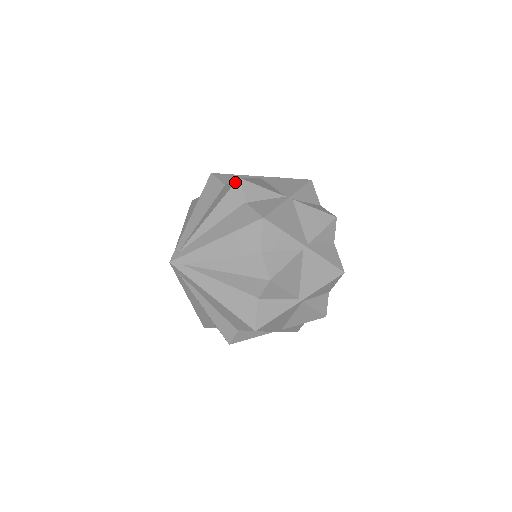
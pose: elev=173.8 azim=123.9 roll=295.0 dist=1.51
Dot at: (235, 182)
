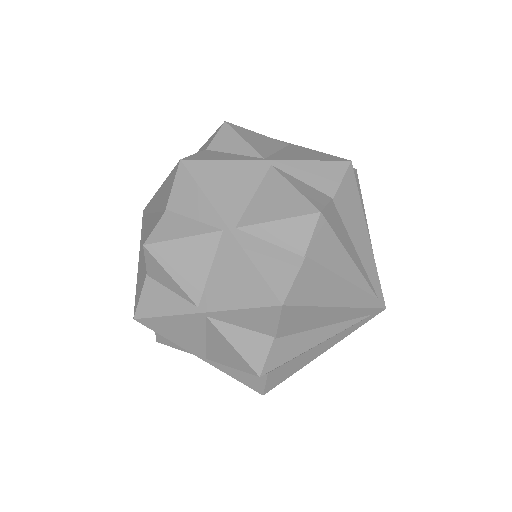
Dot at: (143, 242)
